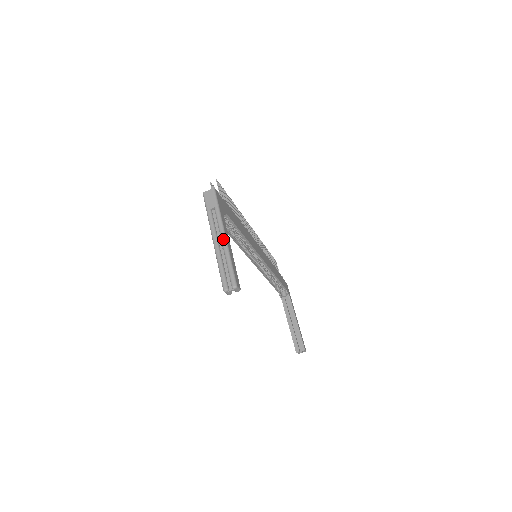
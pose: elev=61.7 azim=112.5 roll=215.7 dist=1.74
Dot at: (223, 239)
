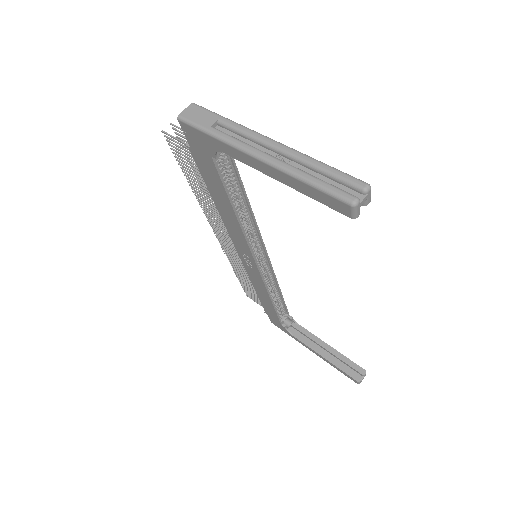
Dot at: (275, 144)
